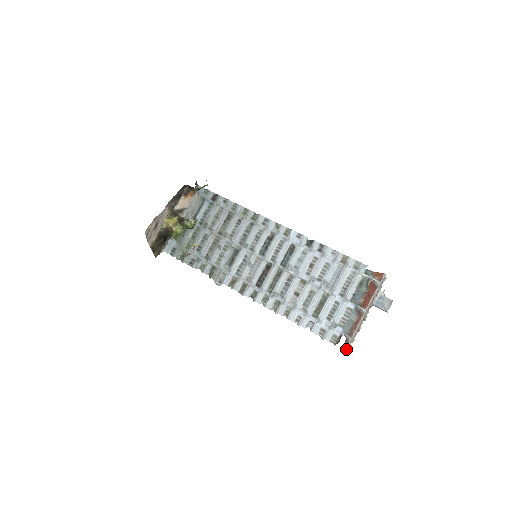
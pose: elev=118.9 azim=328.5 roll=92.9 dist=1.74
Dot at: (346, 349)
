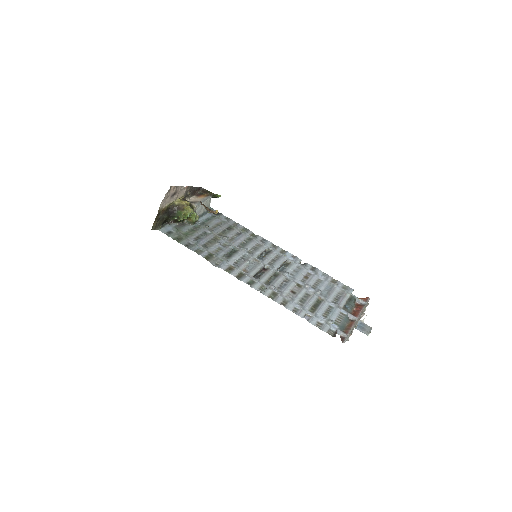
Dot at: (343, 342)
